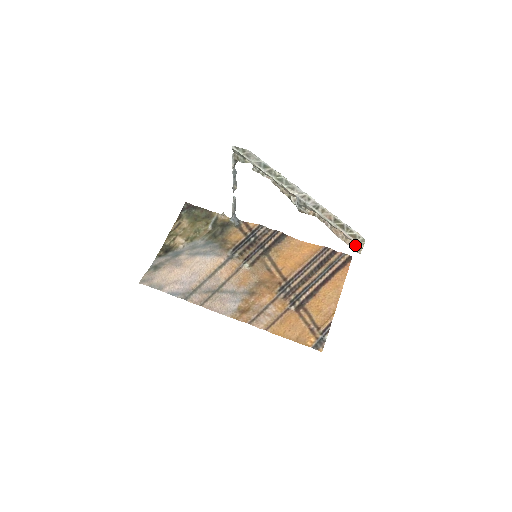
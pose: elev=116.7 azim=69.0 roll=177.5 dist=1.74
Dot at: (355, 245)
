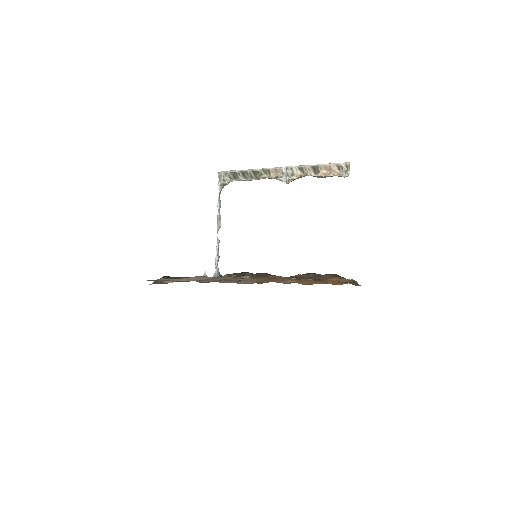
Dot at: (342, 175)
